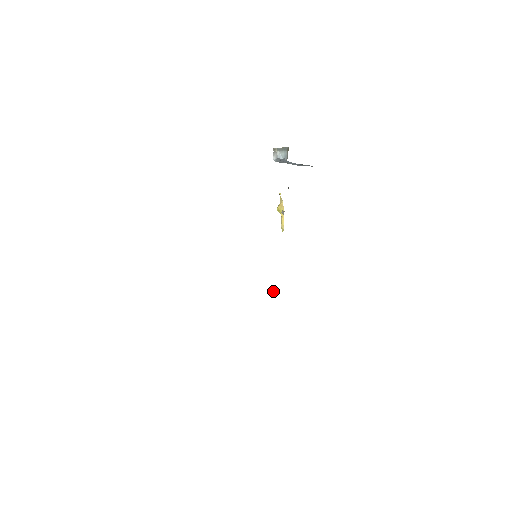
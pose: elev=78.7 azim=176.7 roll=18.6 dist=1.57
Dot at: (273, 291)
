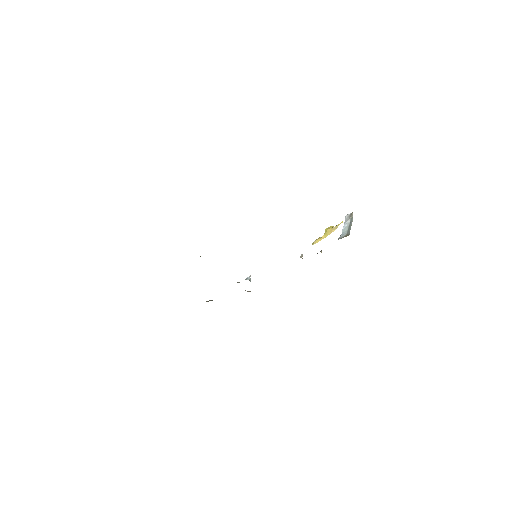
Dot at: occluded
